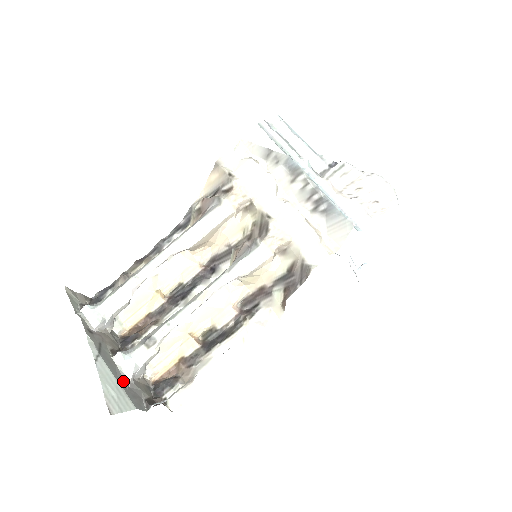
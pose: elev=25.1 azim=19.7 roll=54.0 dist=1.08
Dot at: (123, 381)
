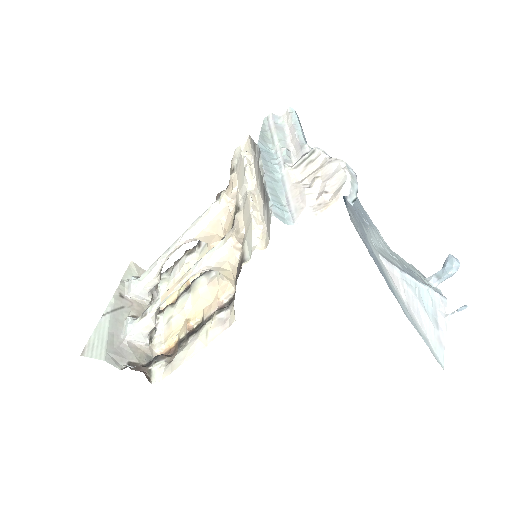
Dot at: (117, 339)
